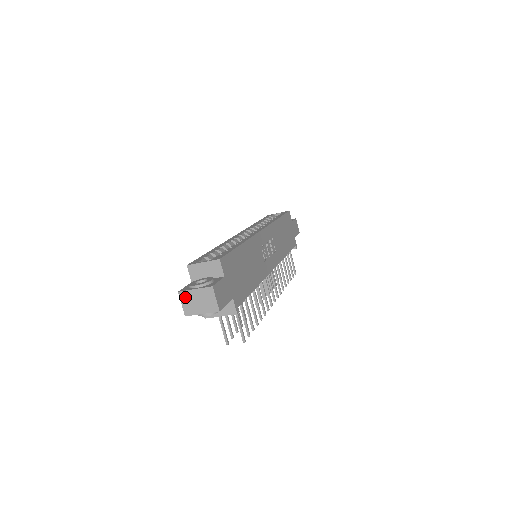
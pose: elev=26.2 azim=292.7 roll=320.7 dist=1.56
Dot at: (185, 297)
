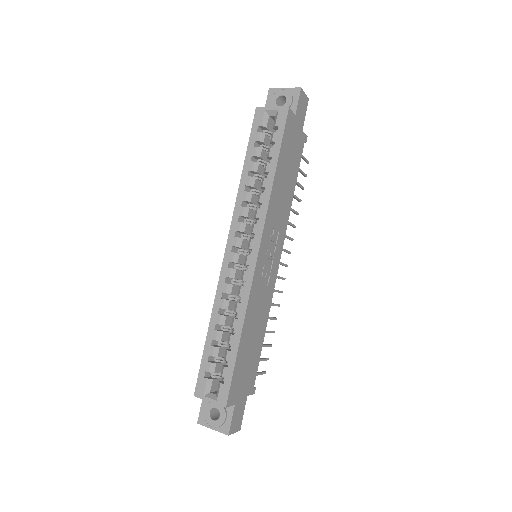
Dot at: (205, 424)
